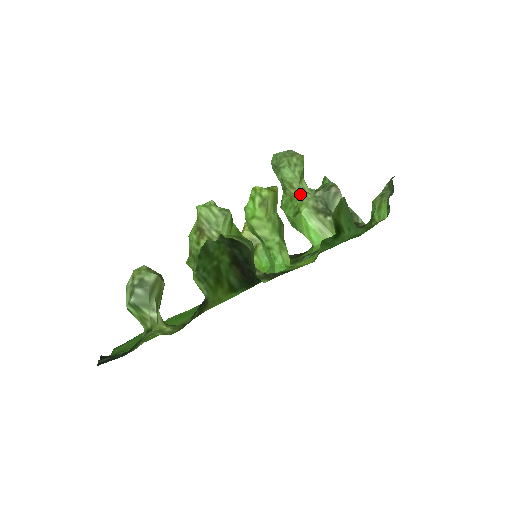
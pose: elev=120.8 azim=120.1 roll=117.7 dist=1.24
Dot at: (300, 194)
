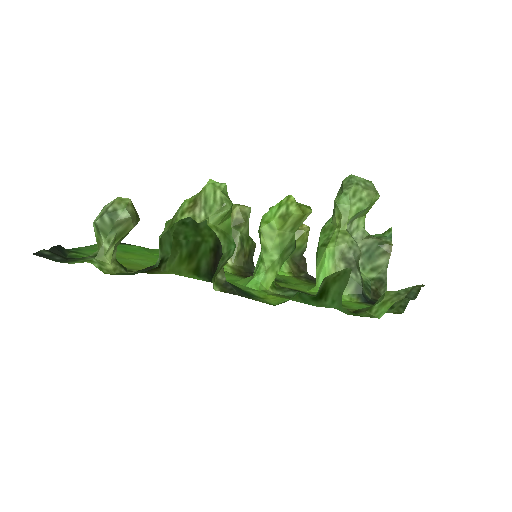
Dot at: (341, 230)
